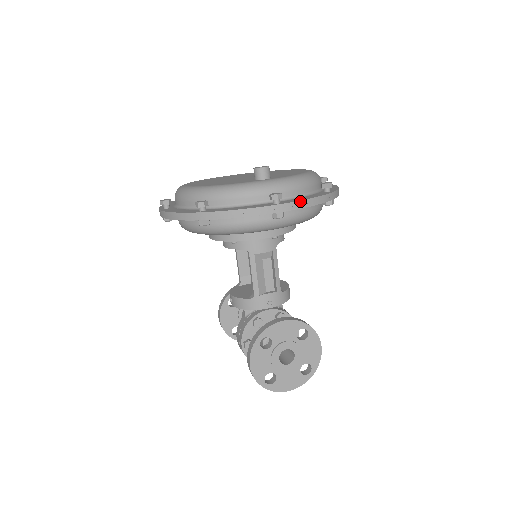
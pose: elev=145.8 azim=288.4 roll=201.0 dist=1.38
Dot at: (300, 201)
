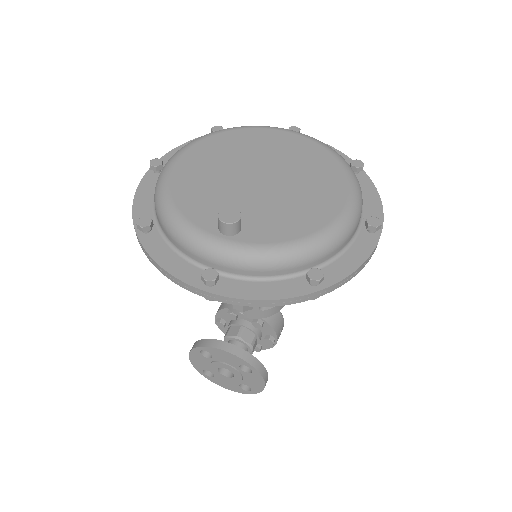
Dot at: (237, 299)
